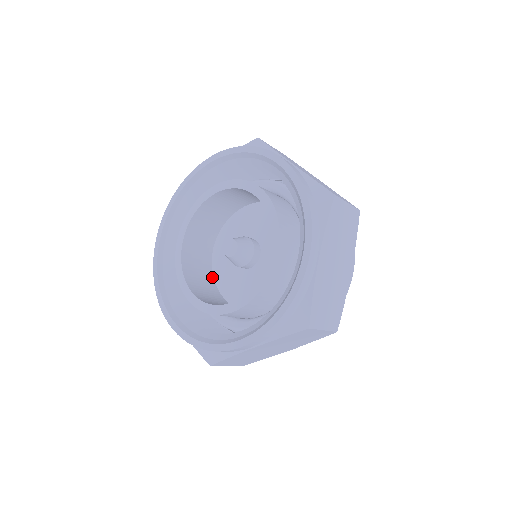
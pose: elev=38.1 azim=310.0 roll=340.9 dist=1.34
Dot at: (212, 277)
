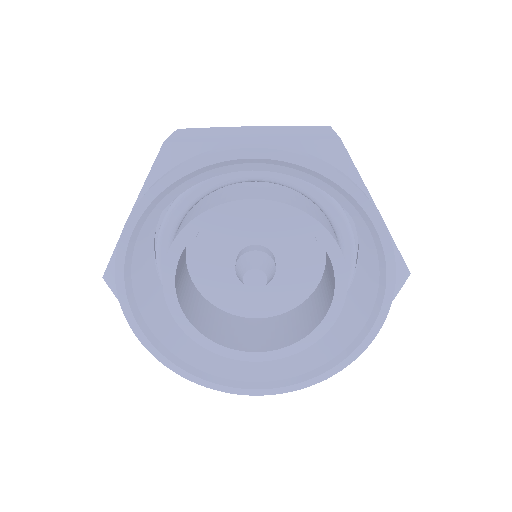
Dot at: (186, 264)
